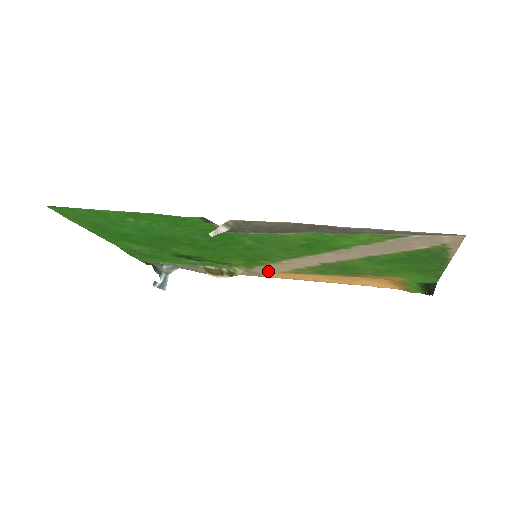
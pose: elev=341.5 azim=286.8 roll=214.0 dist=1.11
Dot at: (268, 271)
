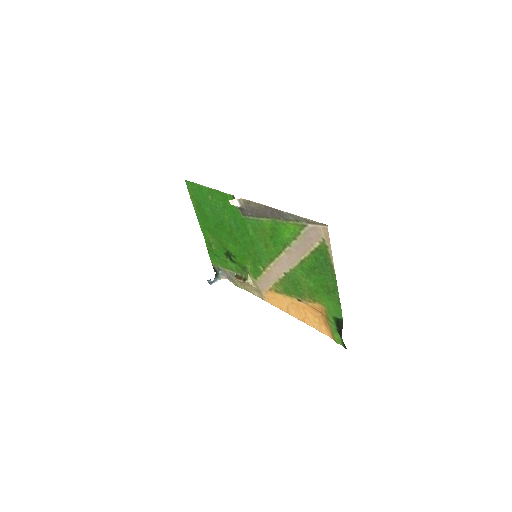
Dot at: (264, 287)
